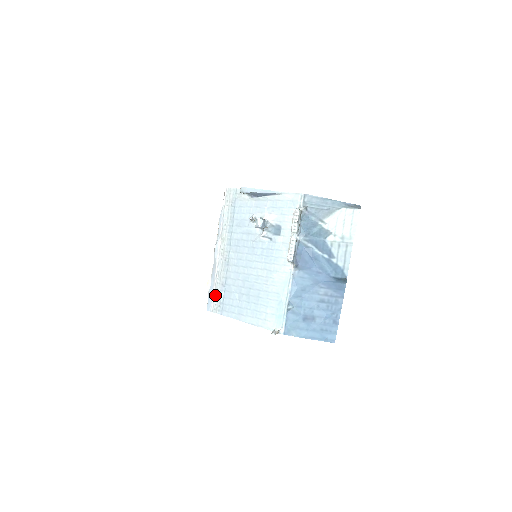
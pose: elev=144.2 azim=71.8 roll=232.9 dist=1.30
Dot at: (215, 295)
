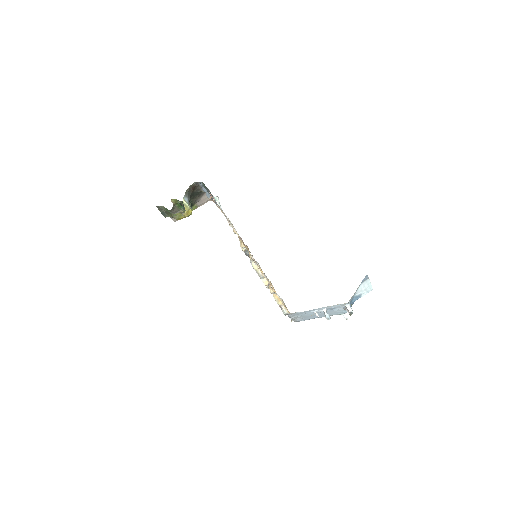
Dot at: occluded
